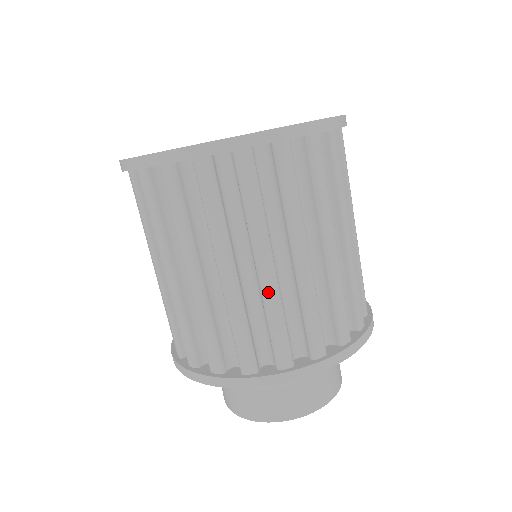
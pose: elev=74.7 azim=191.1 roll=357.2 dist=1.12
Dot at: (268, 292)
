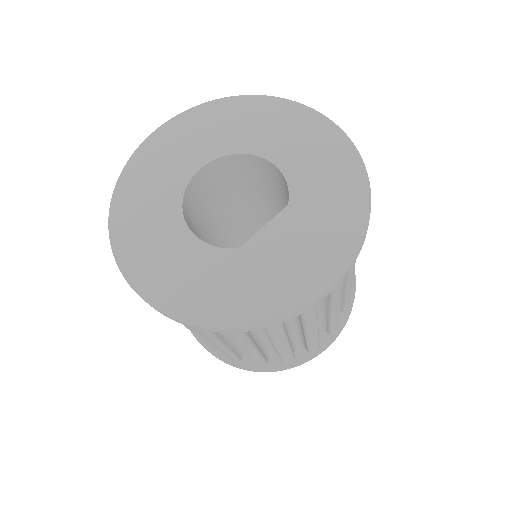
Dot at: occluded
